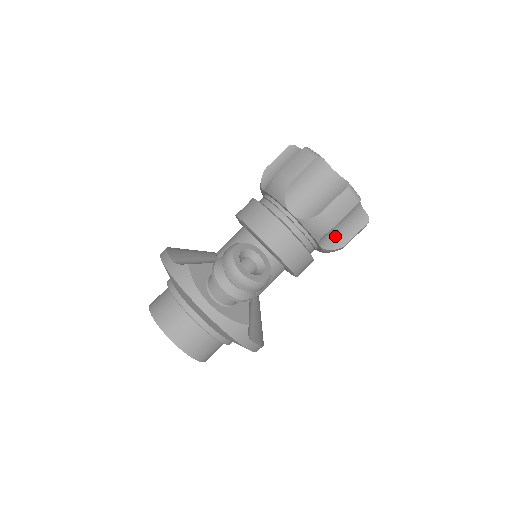
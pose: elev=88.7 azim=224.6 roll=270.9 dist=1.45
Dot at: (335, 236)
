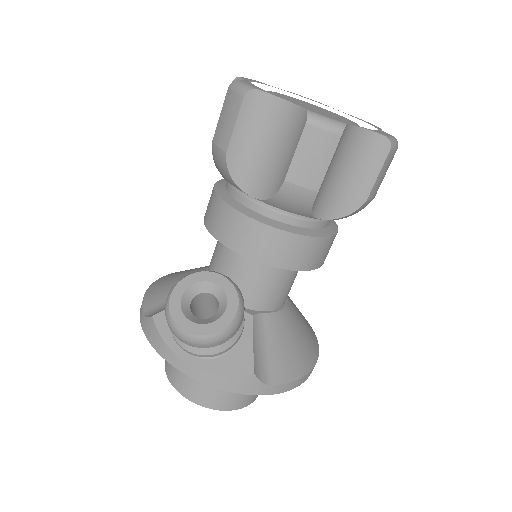
Dot at: (342, 194)
